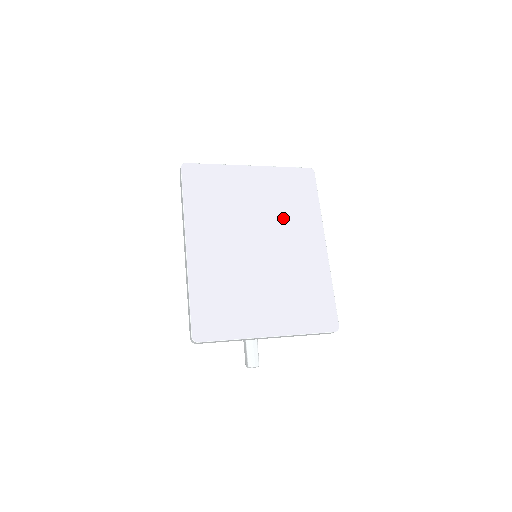
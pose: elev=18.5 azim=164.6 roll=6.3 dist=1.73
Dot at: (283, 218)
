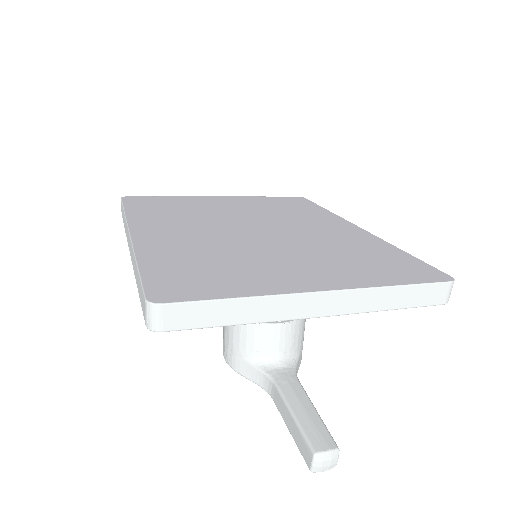
Dot at: (281, 216)
